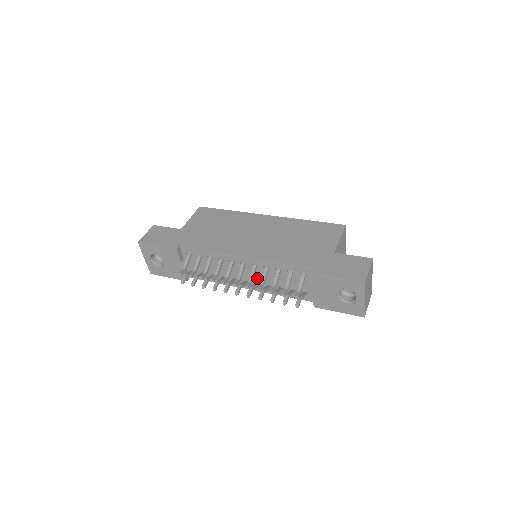
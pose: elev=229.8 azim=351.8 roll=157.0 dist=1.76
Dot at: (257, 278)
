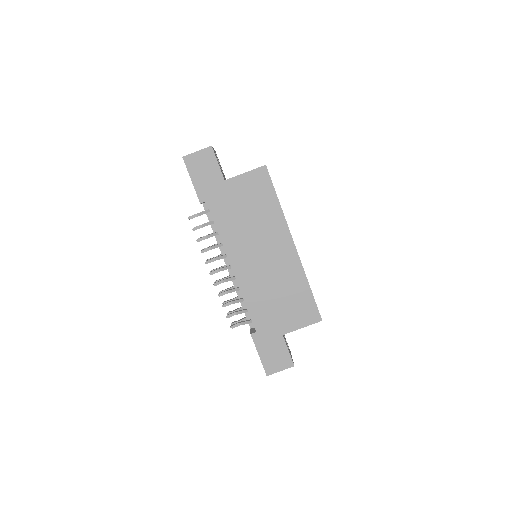
Dot at: (232, 281)
